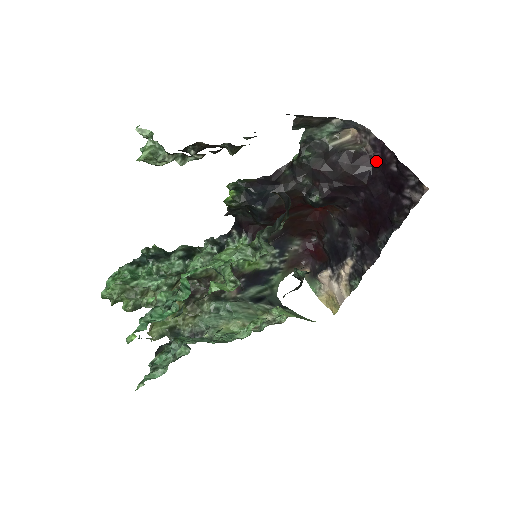
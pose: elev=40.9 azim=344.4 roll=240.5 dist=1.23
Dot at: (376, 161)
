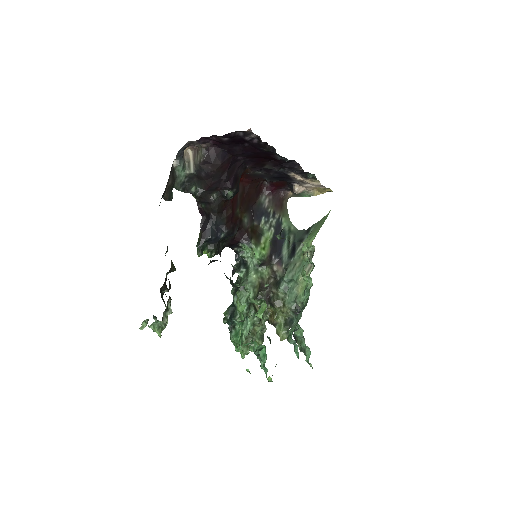
Dot at: (216, 145)
